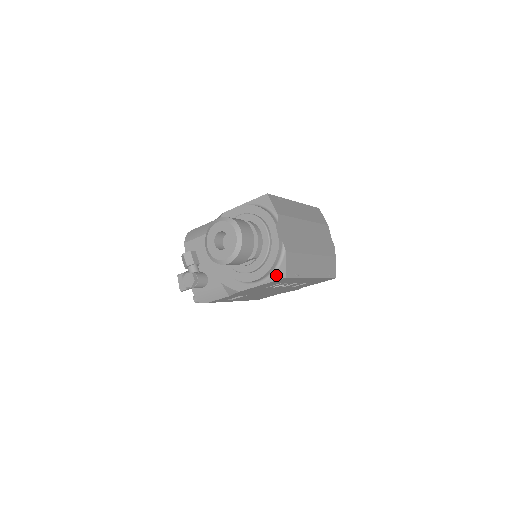
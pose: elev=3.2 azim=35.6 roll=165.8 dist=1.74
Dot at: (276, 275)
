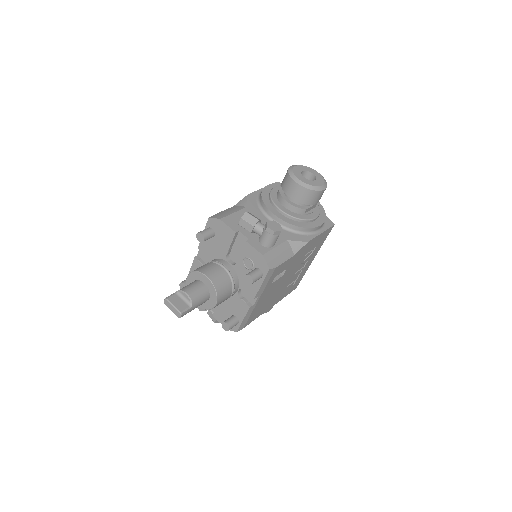
Dot at: (327, 224)
